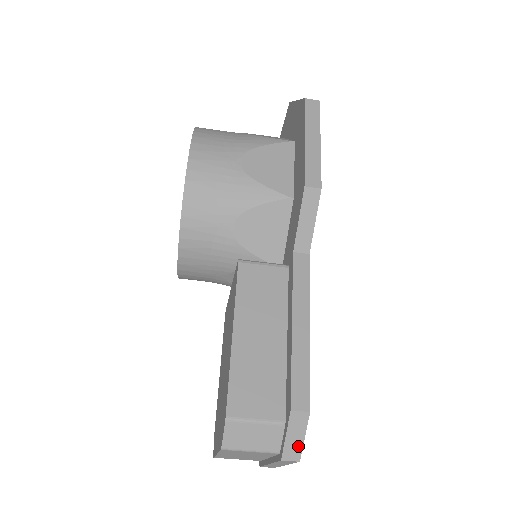
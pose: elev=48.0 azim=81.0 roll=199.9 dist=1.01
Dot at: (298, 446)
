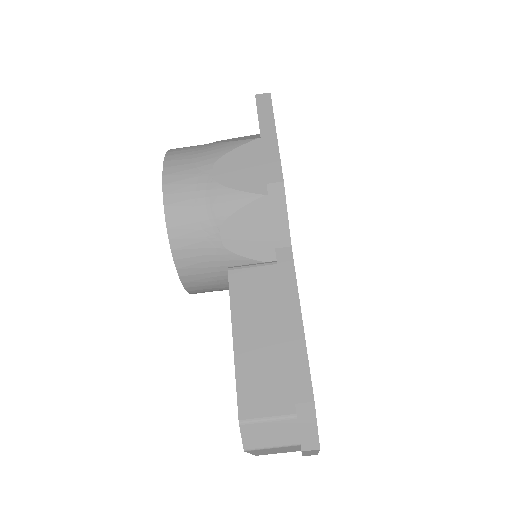
Dot at: (313, 435)
